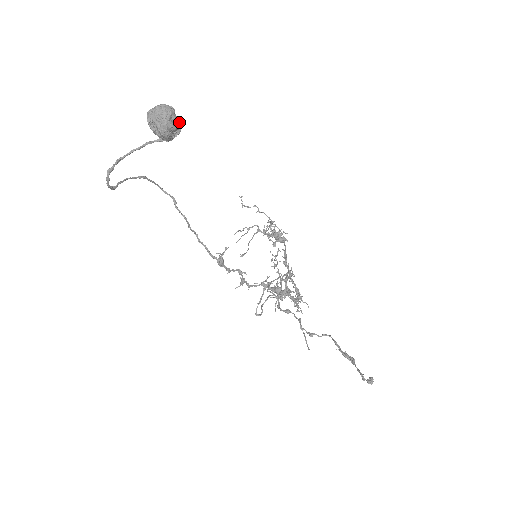
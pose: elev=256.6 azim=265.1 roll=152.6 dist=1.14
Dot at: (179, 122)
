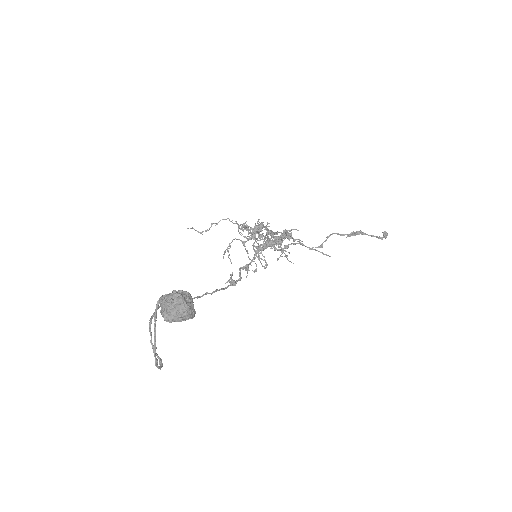
Dot at: (188, 294)
